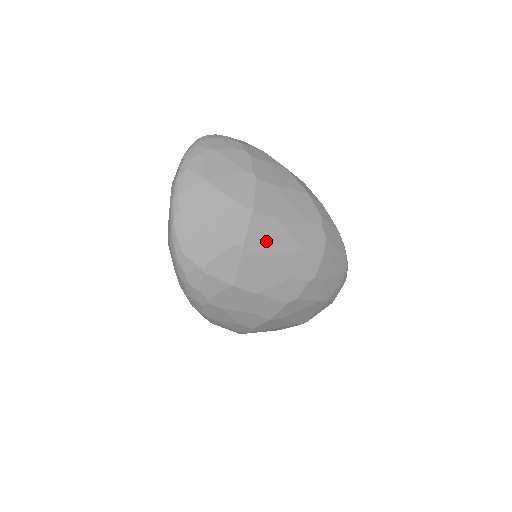
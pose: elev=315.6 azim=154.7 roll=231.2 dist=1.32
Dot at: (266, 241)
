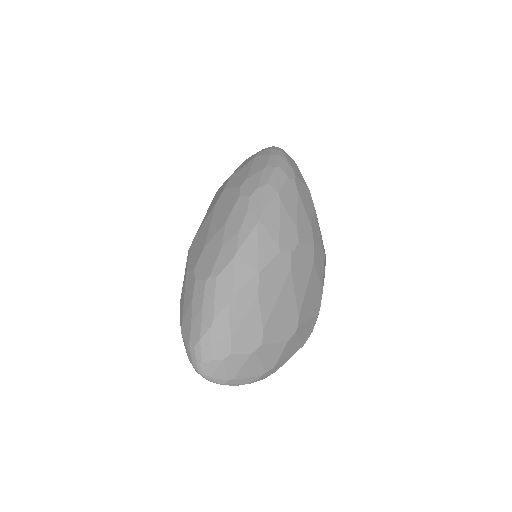
Dot at: occluded
